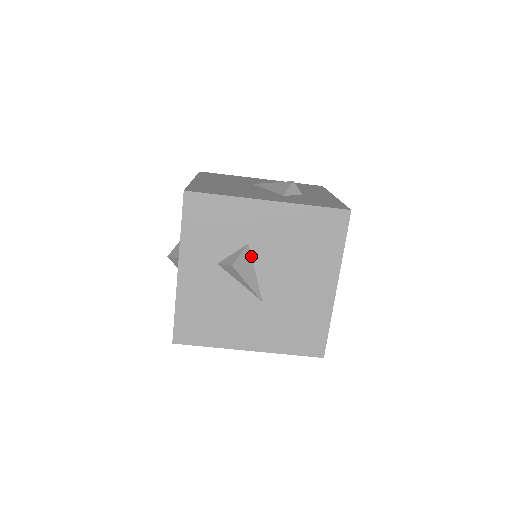
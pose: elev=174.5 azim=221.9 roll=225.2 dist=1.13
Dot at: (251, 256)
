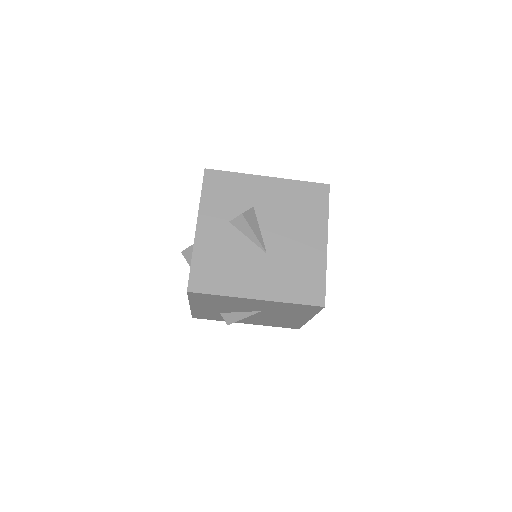
Dot at: (256, 216)
